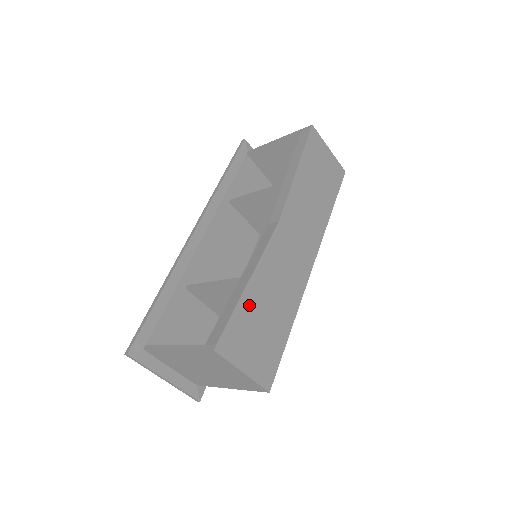
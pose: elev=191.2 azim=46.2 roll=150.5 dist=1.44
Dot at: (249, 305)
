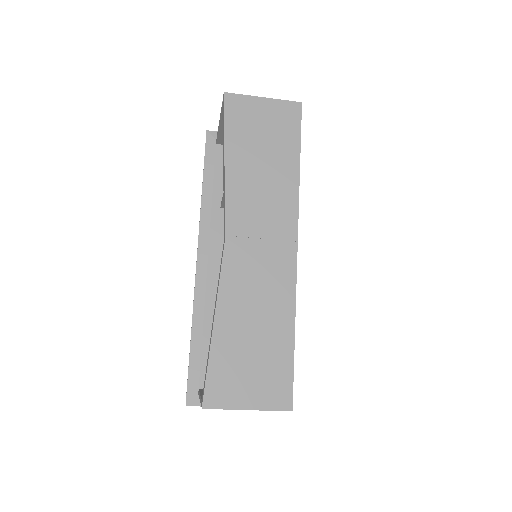
Dot at: (225, 343)
